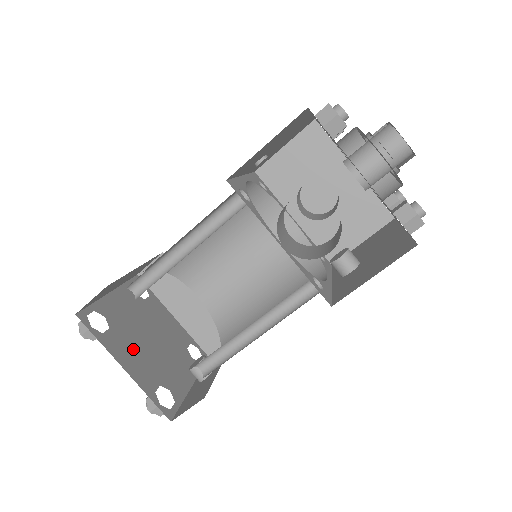
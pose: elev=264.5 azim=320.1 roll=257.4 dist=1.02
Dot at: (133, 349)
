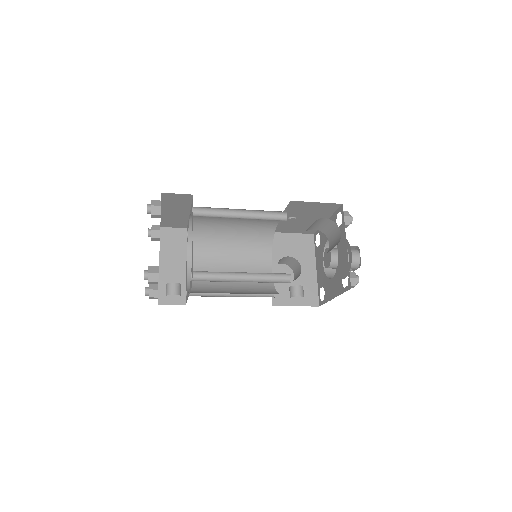
Dot at: occluded
